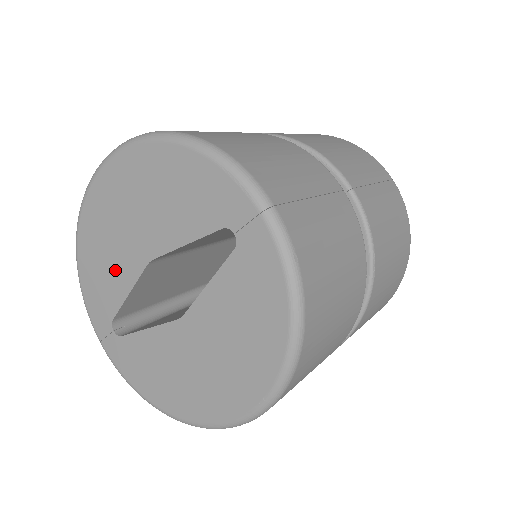
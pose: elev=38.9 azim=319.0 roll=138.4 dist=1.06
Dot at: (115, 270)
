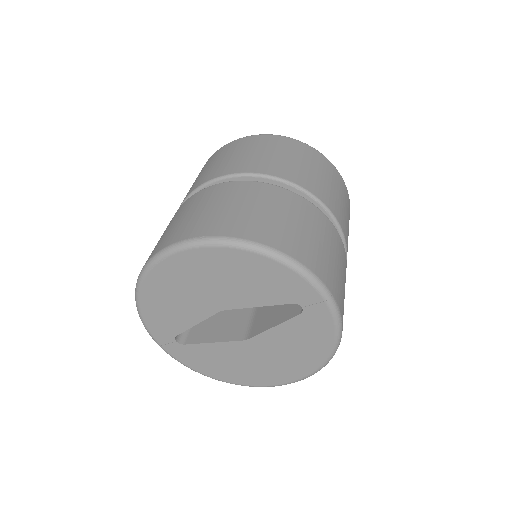
Dot at: (184, 311)
